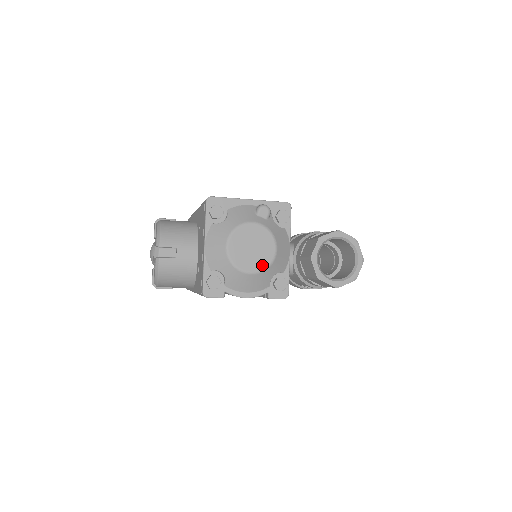
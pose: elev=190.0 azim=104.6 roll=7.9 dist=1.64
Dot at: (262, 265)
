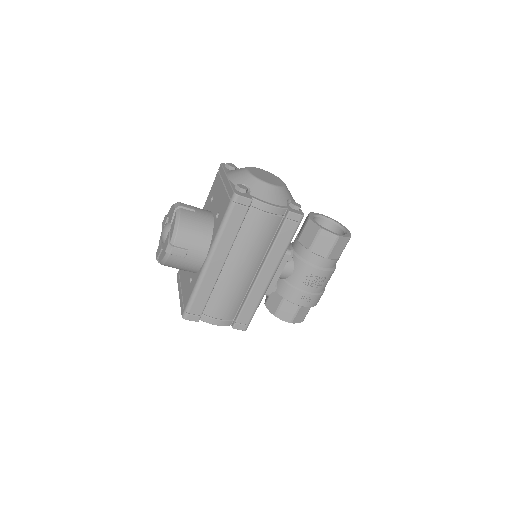
Dot at: (278, 184)
